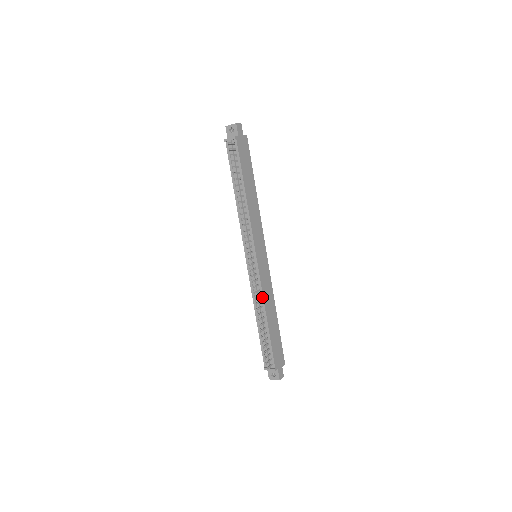
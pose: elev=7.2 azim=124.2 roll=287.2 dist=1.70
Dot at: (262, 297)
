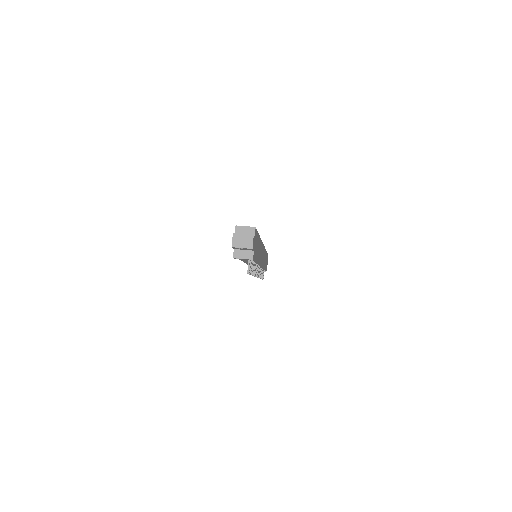
Dot at: occluded
